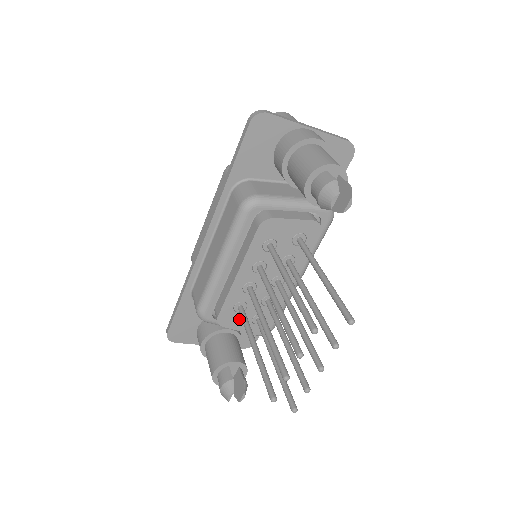
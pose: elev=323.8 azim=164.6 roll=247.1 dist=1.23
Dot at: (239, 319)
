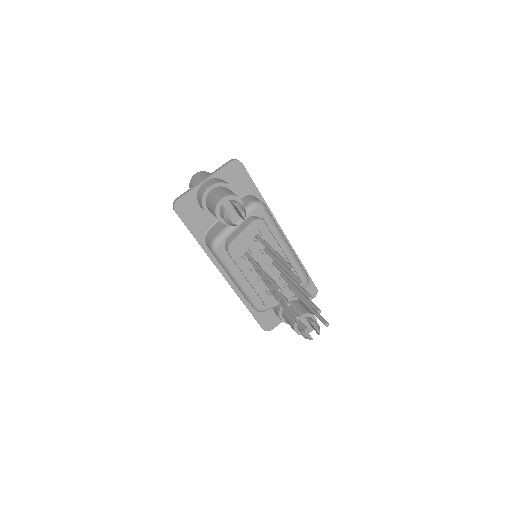
Dot at: occluded
